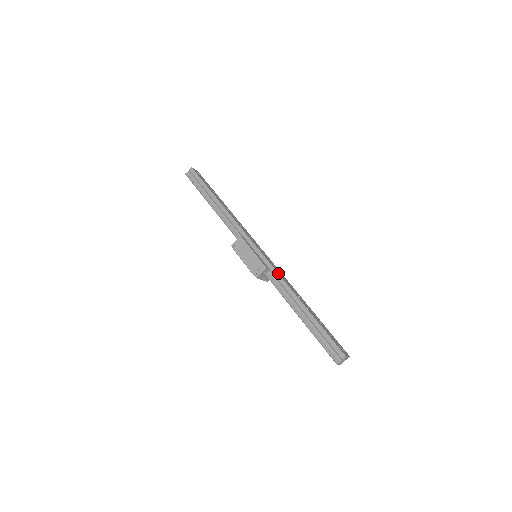
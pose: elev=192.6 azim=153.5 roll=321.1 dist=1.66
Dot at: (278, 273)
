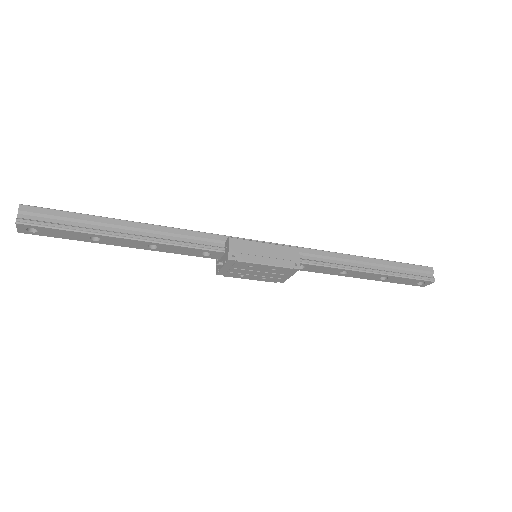
Dot at: (307, 248)
